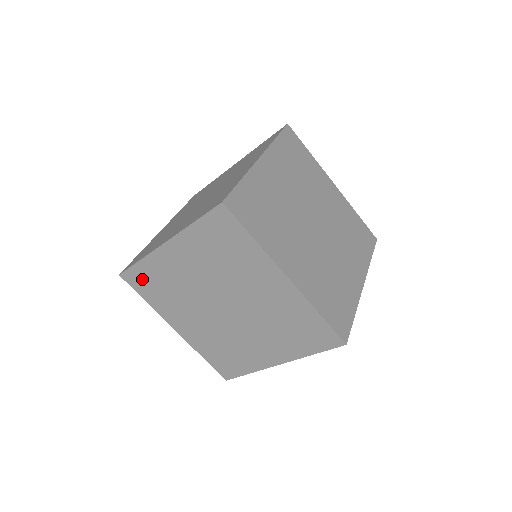
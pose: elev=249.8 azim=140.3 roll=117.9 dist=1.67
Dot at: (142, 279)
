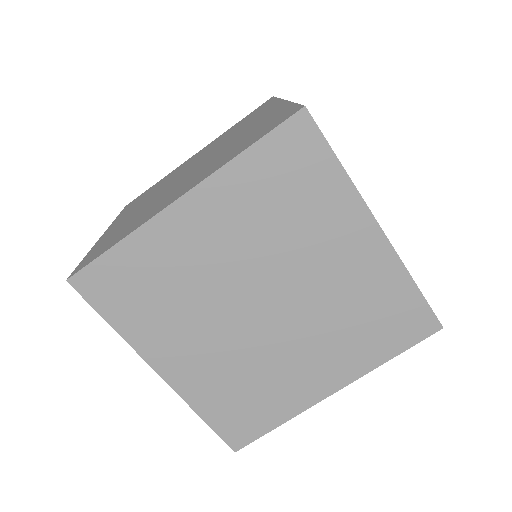
Dot at: occluded
